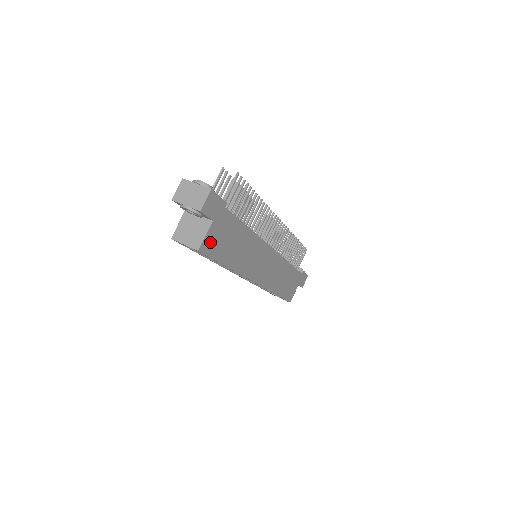
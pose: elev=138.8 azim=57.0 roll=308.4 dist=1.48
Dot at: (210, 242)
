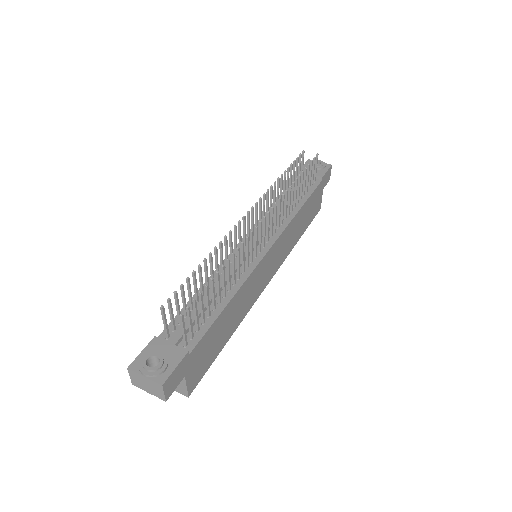
Dot at: (195, 377)
